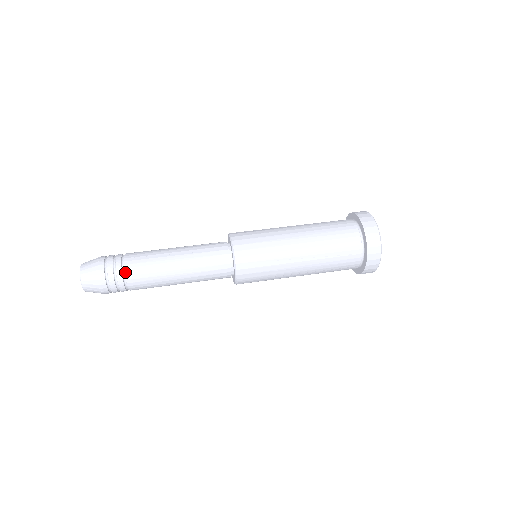
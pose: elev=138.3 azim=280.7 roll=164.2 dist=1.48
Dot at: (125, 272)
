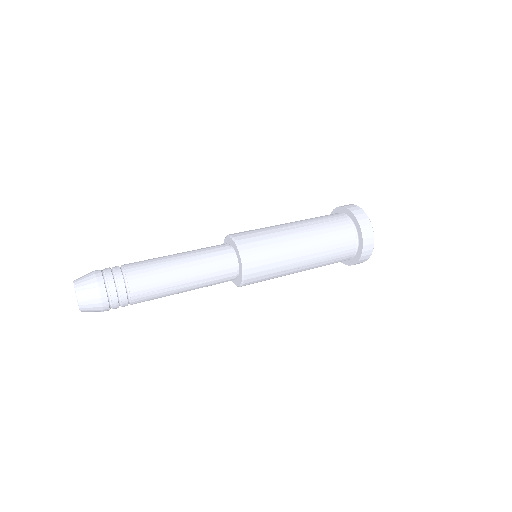
Dot at: (123, 266)
